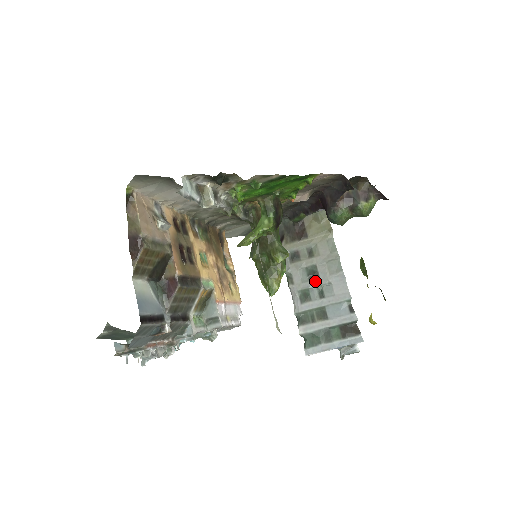
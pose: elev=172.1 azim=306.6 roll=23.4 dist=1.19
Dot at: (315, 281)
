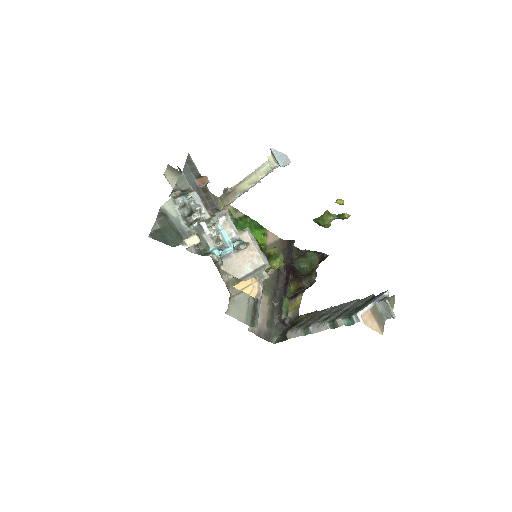
Dot at: (326, 315)
